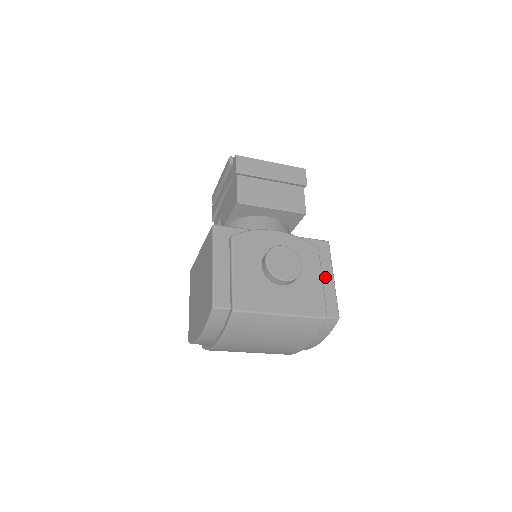
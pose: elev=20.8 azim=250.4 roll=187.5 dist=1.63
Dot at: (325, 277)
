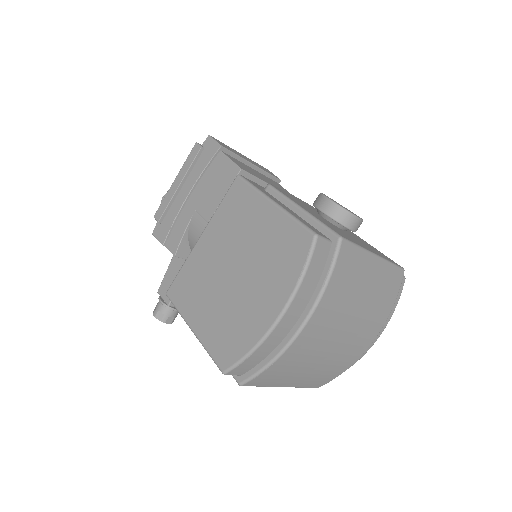
Dot at: occluded
